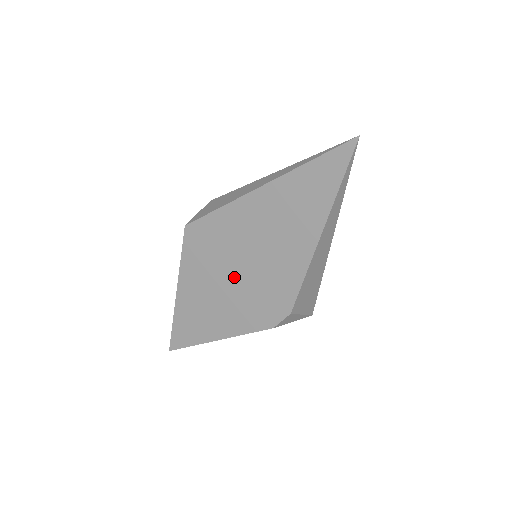
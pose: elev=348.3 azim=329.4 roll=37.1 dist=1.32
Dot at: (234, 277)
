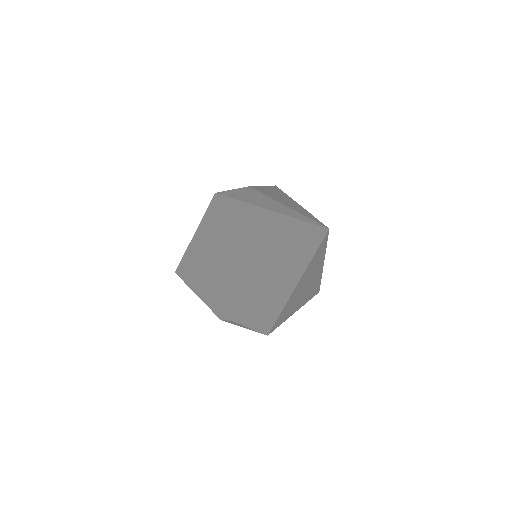
Dot at: (220, 259)
